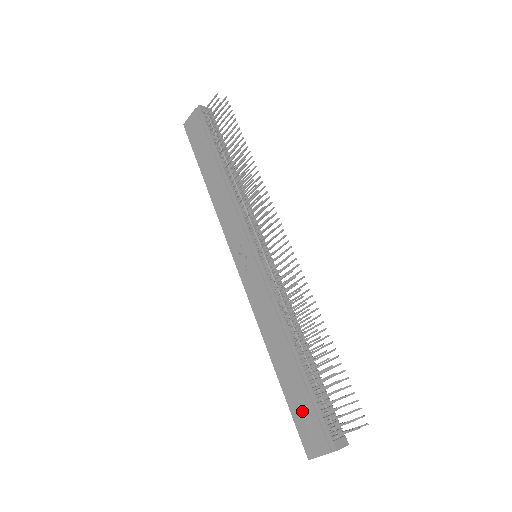
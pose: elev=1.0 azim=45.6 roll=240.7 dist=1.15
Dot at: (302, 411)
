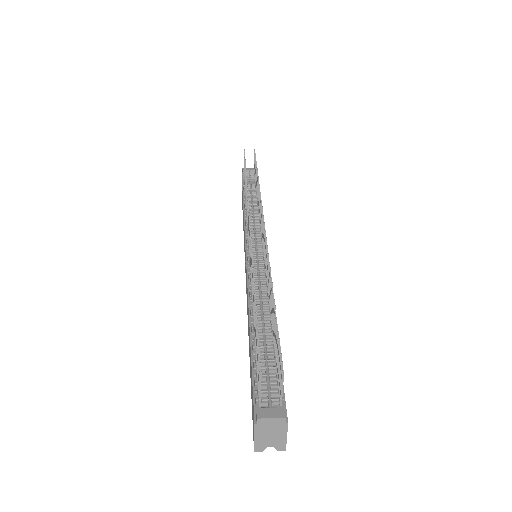
Dot at: (251, 388)
